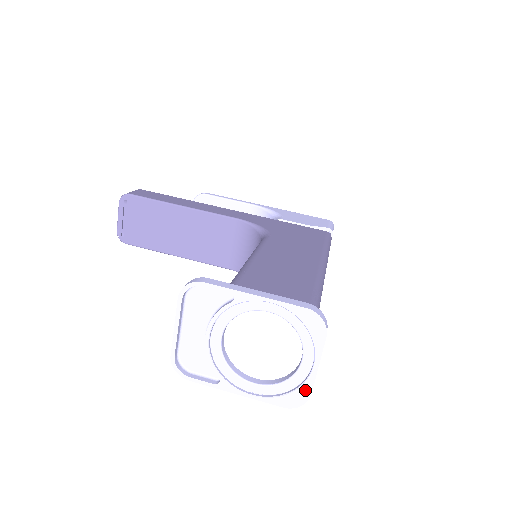
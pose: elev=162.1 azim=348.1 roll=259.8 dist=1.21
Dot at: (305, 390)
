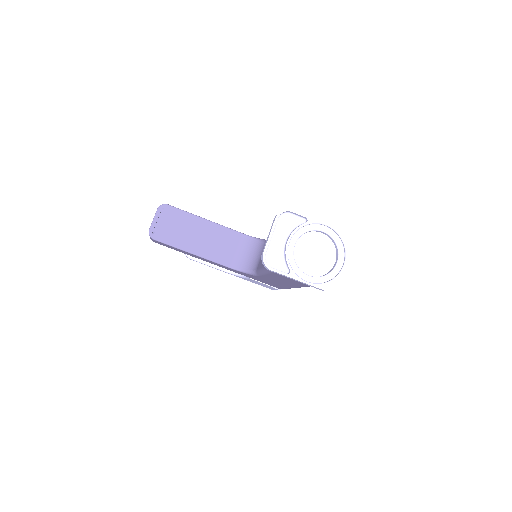
Dot at: (338, 279)
